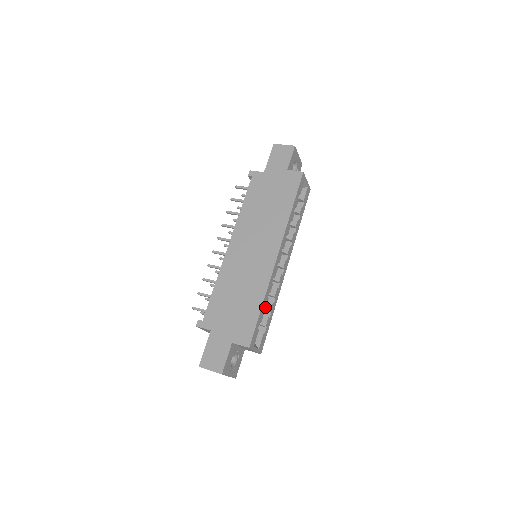
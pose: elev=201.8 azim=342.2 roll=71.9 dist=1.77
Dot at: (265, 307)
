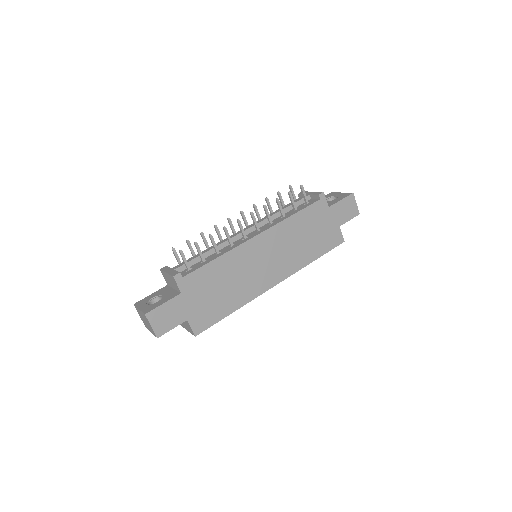
Dot at: occluded
